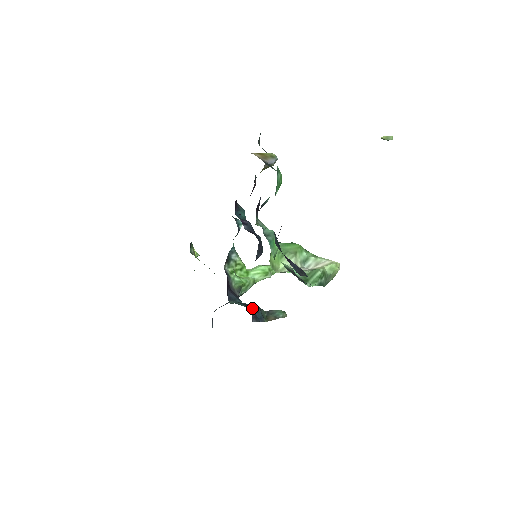
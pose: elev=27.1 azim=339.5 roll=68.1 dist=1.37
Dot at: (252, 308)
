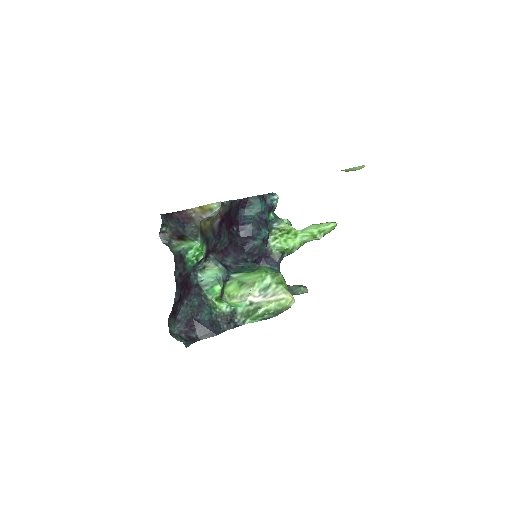
Dot at: occluded
